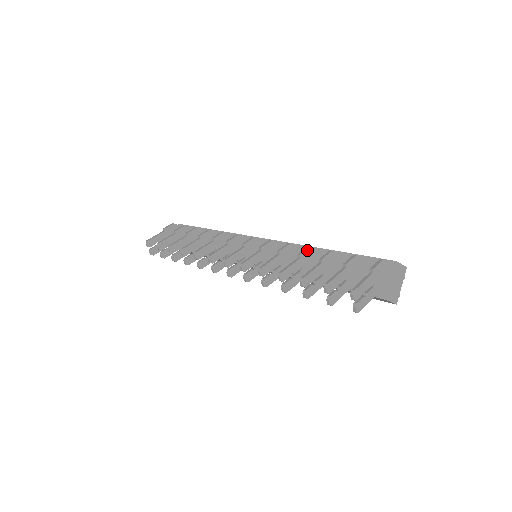
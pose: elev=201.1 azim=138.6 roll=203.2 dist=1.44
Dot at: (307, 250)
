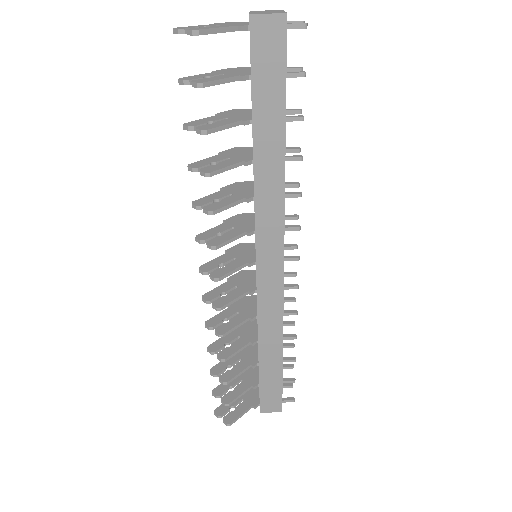
Dot at: (232, 149)
